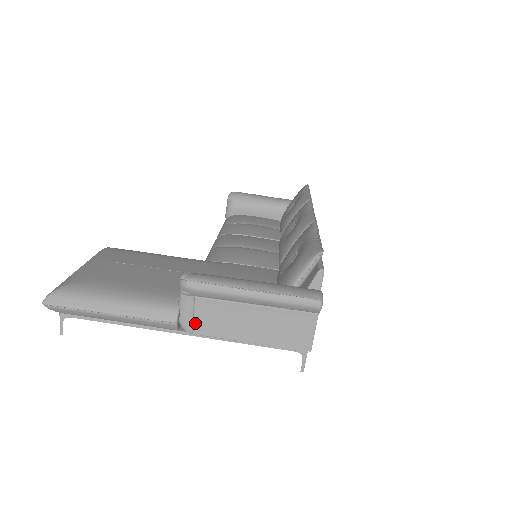
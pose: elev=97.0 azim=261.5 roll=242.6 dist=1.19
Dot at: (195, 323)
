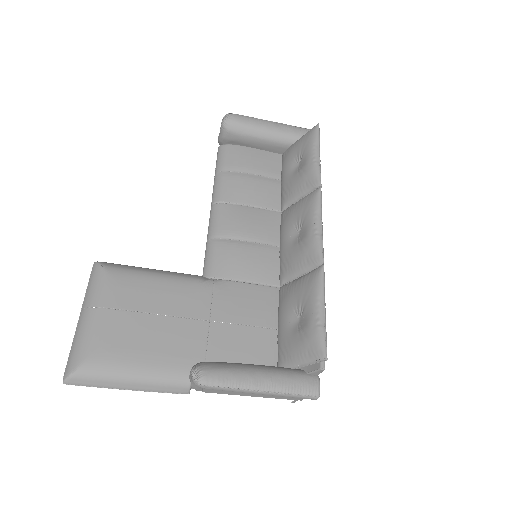
Dot at: (205, 390)
